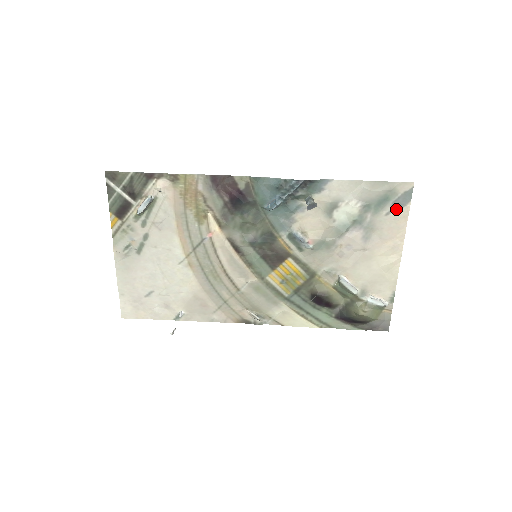
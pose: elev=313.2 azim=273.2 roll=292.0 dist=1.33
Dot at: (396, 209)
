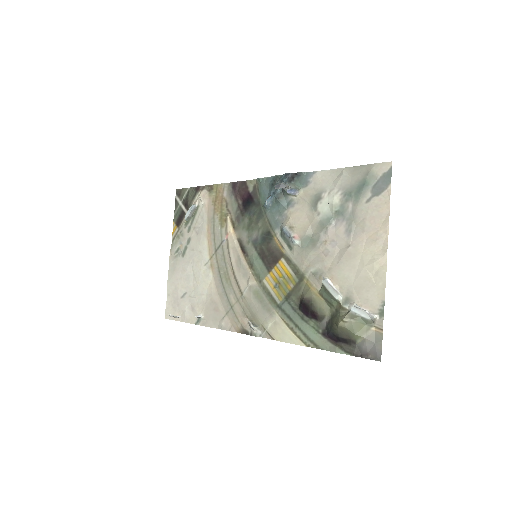
Dot at: (376, 194)
